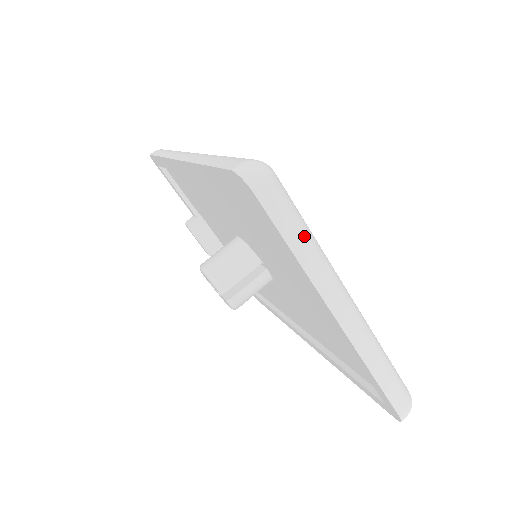
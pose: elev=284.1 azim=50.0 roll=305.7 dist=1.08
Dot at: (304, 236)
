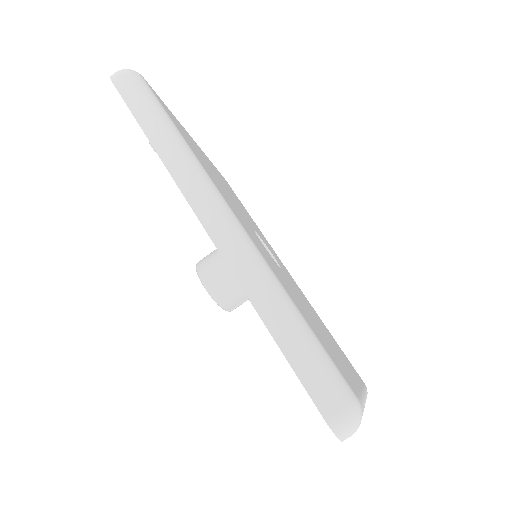
Dot at: occluded
